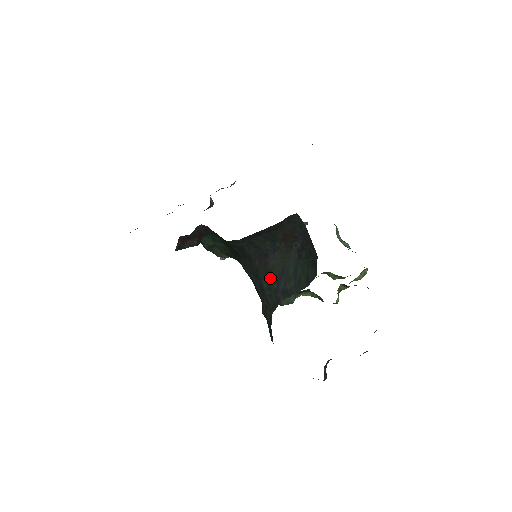
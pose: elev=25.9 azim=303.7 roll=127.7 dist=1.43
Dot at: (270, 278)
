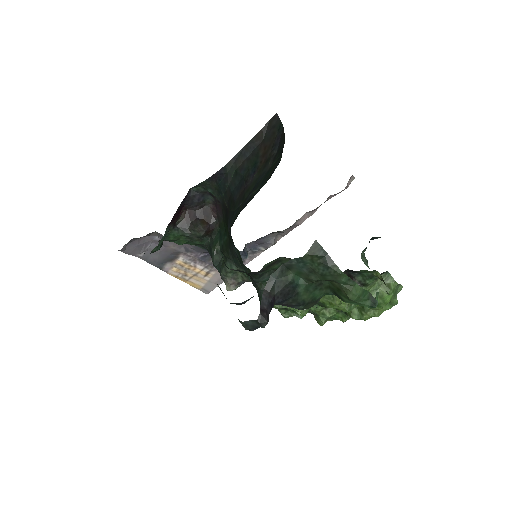
Dot at: (242, 203)
